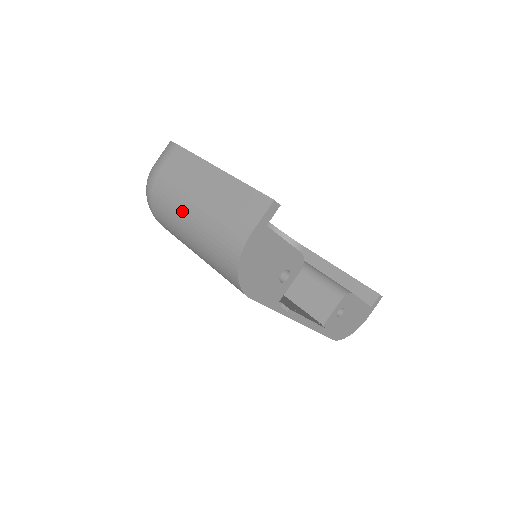
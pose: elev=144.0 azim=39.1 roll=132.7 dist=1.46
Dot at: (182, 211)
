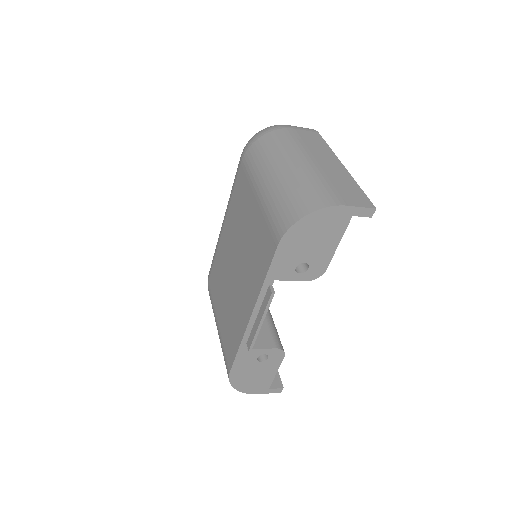
Dot at: (292, 156)
